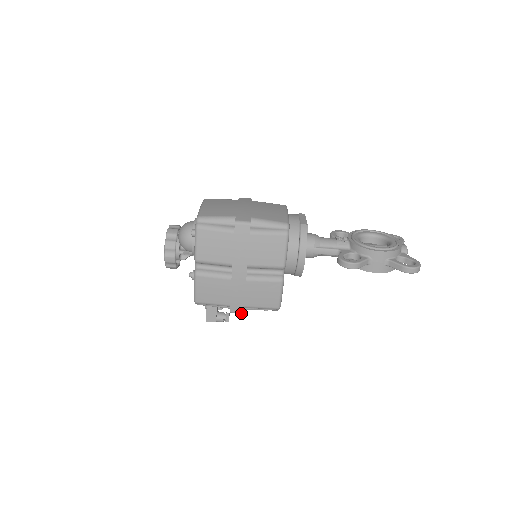
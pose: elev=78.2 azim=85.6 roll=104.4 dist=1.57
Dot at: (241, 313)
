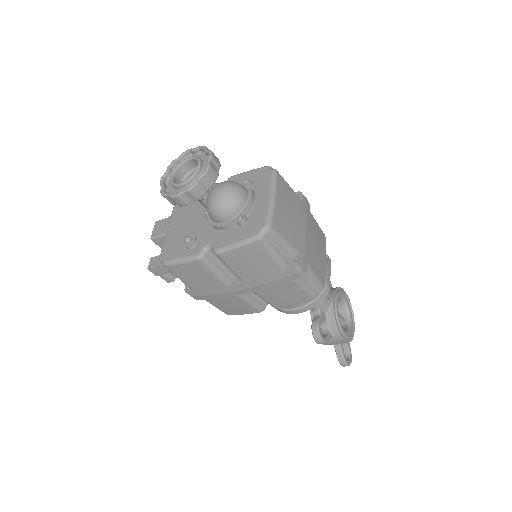
Dot at: (194, 297)
